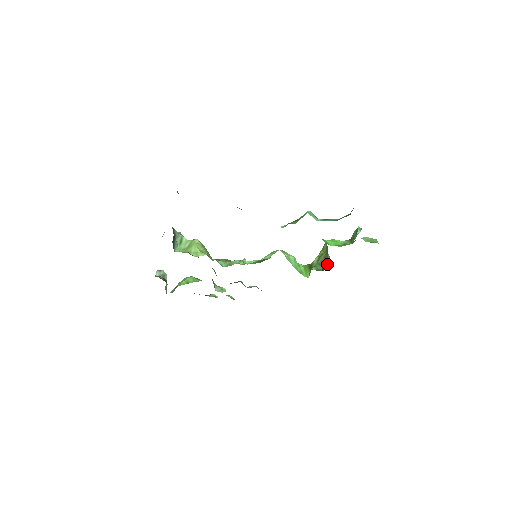
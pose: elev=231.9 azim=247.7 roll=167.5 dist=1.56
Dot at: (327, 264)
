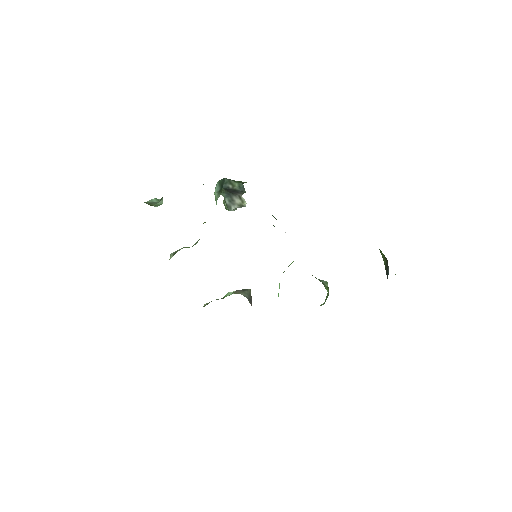
Dot at: occluded
